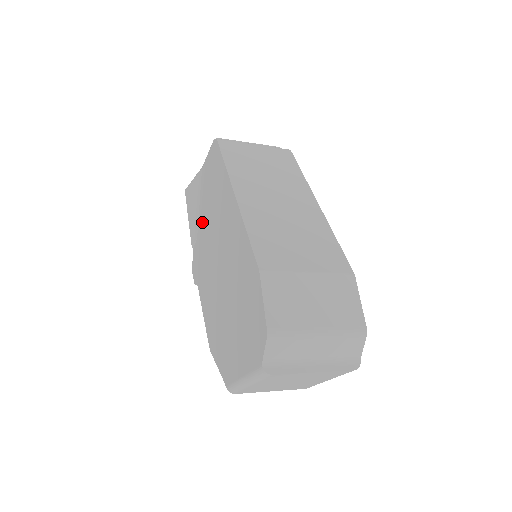
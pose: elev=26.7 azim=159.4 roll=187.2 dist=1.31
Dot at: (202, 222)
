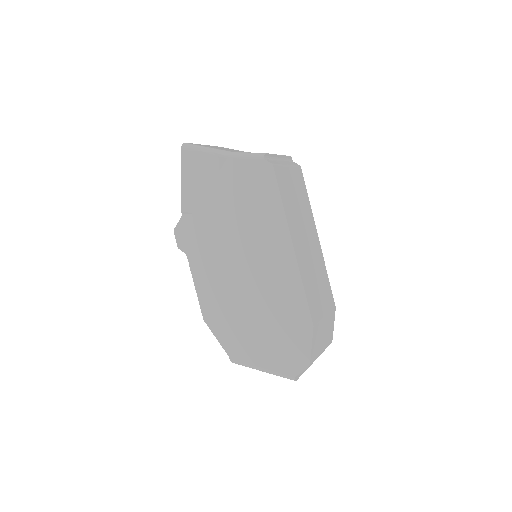
Dot at: (214, 210)
